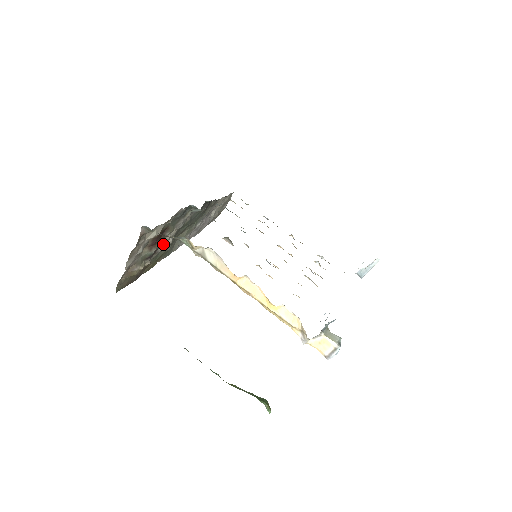
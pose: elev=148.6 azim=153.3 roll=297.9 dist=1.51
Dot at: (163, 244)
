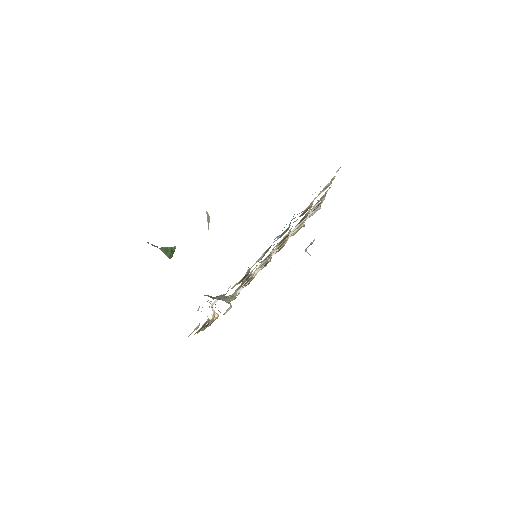
Dot at: occluded
